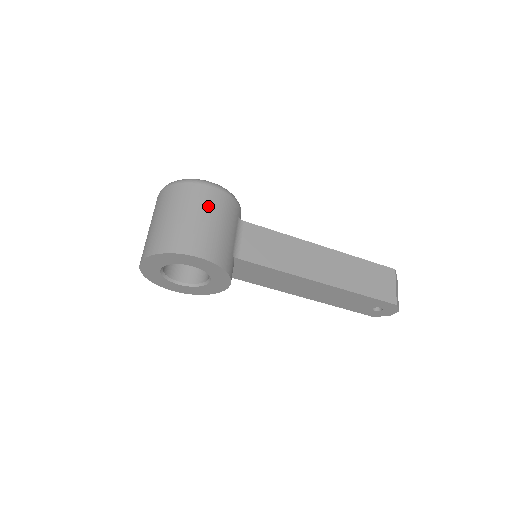
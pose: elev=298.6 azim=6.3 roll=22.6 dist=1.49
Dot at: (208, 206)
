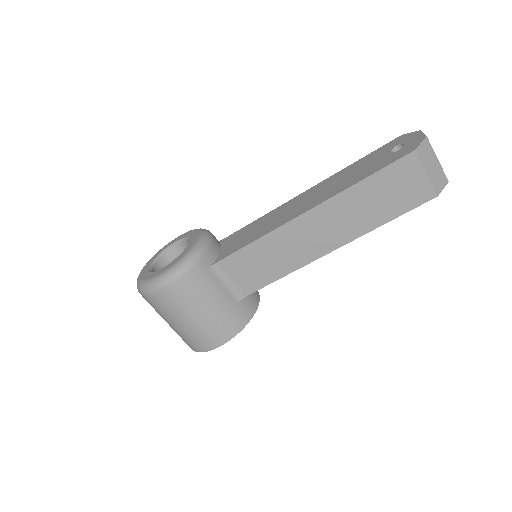
Dot at: (181, 307)
